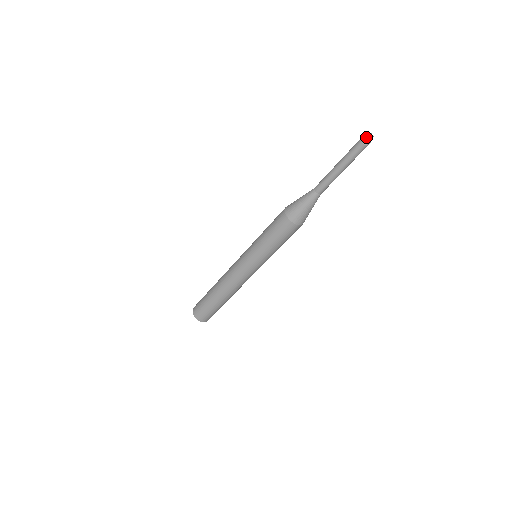
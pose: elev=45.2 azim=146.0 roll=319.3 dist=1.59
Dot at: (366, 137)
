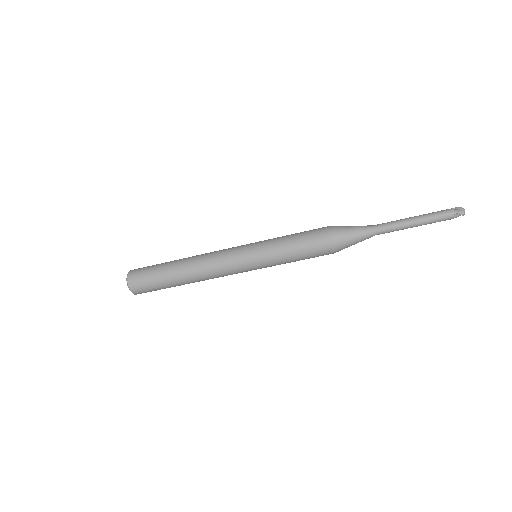
Dot at: (460, 211)
